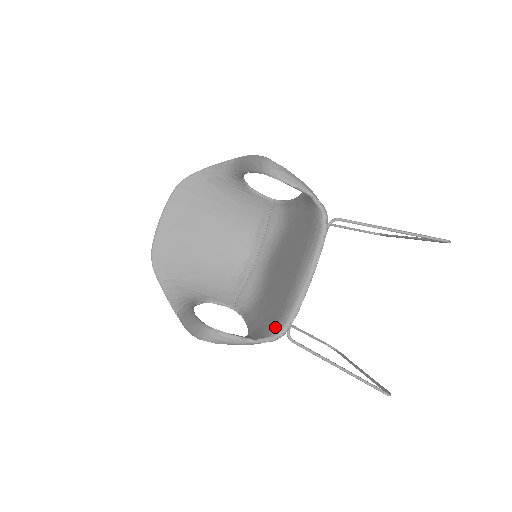
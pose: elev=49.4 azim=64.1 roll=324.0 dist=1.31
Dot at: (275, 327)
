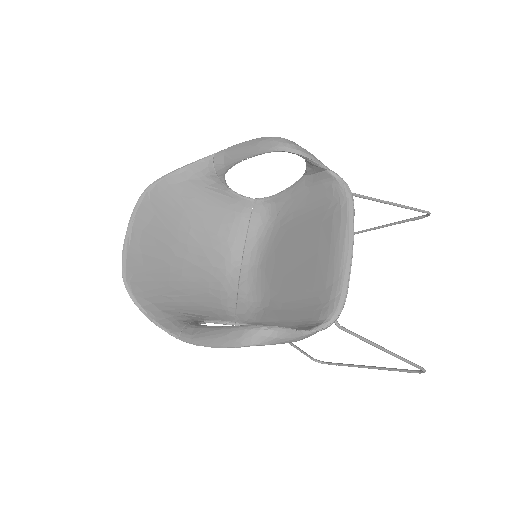
Dot at: (326, 311)
